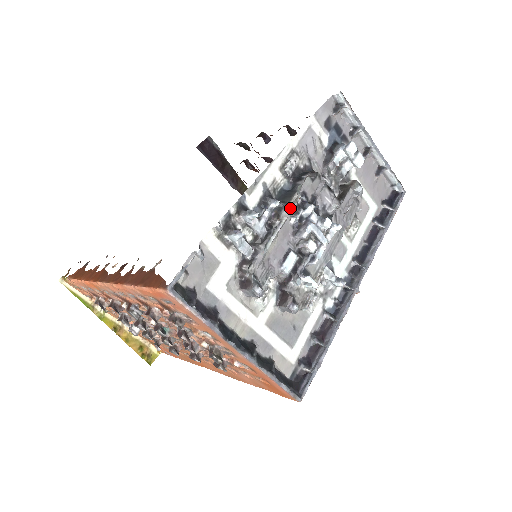
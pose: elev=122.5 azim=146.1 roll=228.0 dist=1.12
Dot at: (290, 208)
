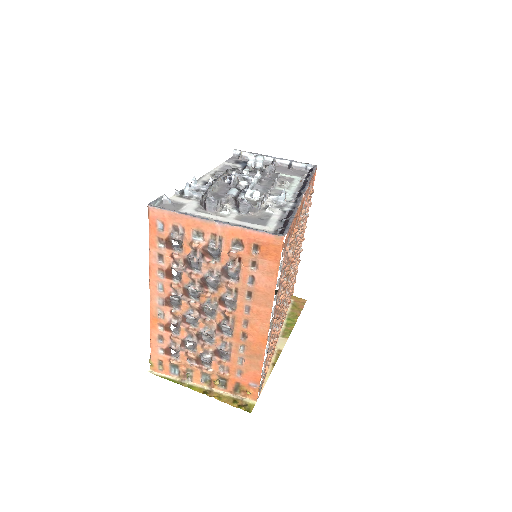
Dot at: (220, 177)
